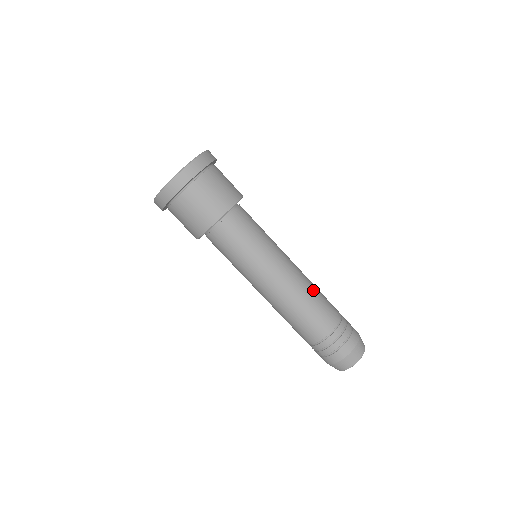
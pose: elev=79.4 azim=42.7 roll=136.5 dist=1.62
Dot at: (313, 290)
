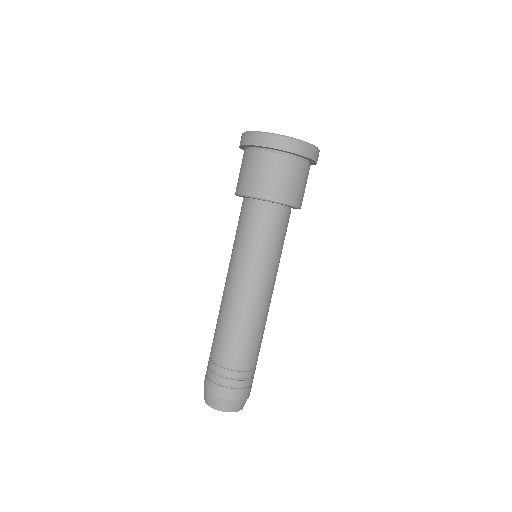
Dot at: occluded
